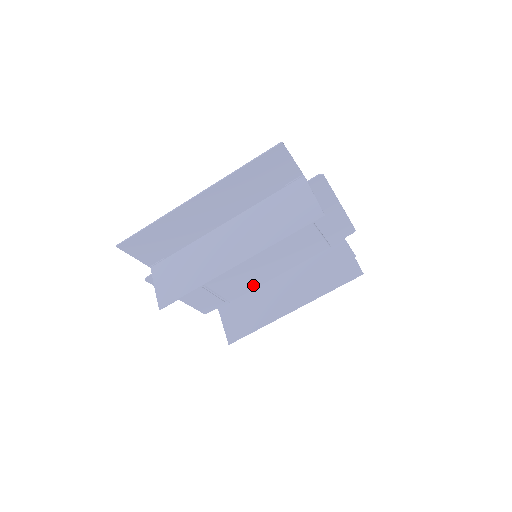
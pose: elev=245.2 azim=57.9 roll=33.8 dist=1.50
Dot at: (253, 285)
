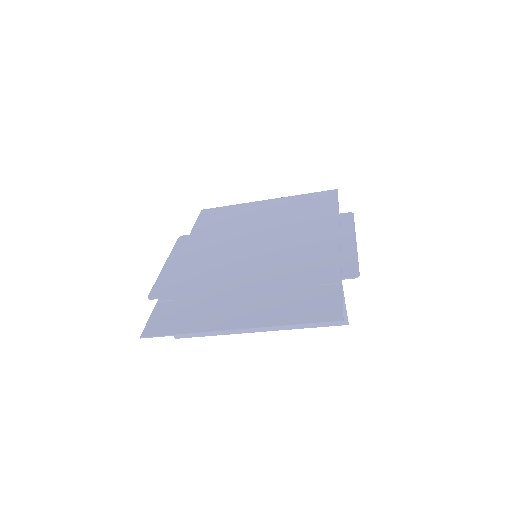
Dot at: (235, 228)
